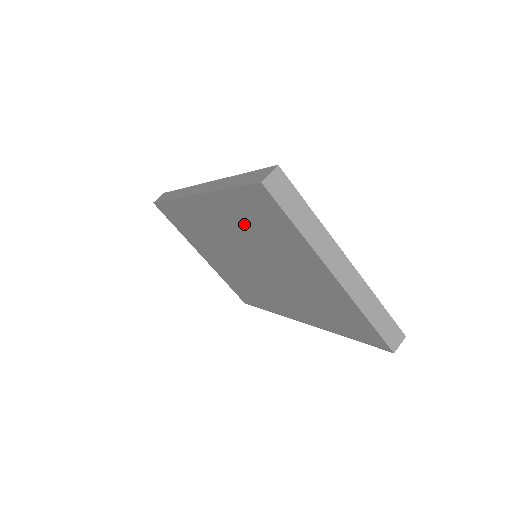
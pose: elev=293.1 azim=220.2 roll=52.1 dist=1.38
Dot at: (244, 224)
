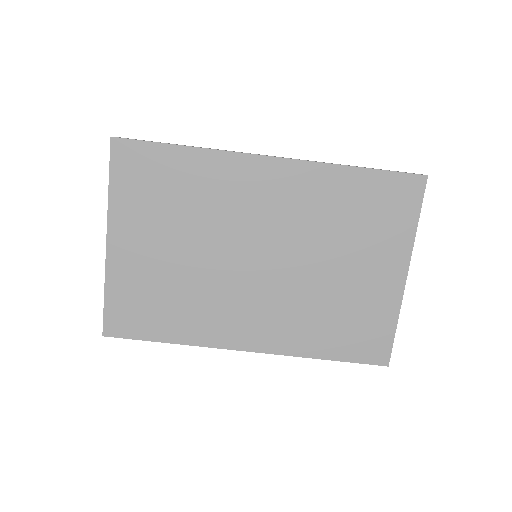
Dot at: (334, 208)
